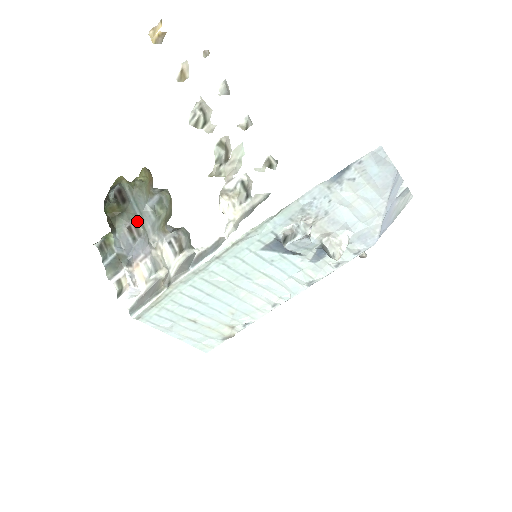
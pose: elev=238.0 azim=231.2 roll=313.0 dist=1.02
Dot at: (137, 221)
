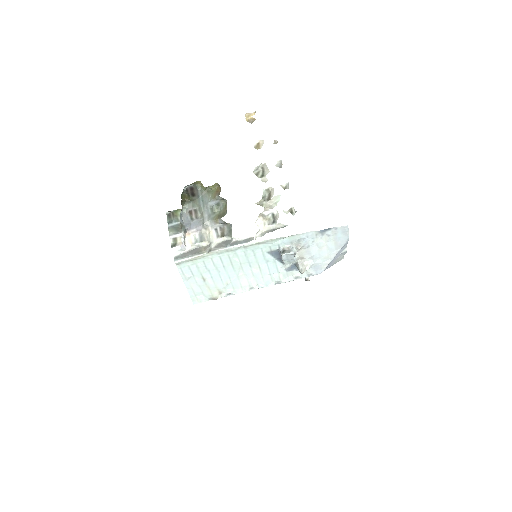
Dot at: (198, 209)
